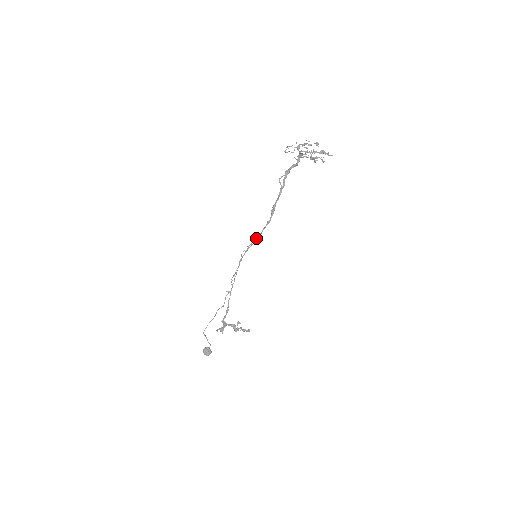
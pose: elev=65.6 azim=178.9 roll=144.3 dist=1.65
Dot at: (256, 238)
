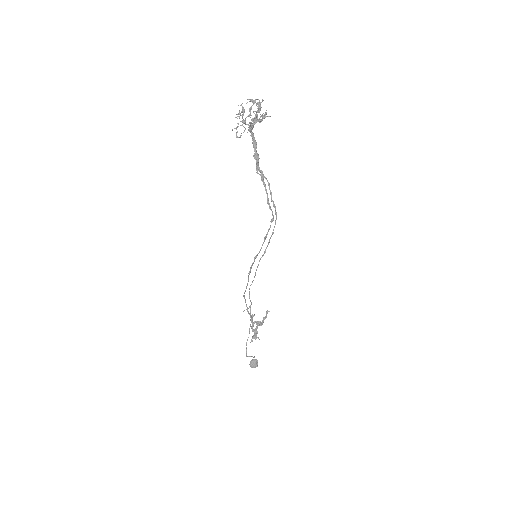
Dot at: occluded
